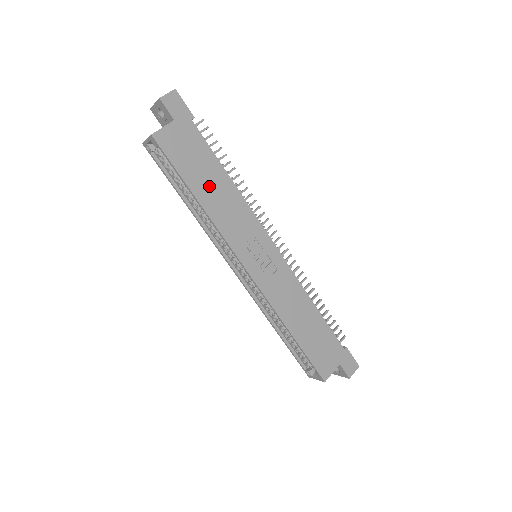
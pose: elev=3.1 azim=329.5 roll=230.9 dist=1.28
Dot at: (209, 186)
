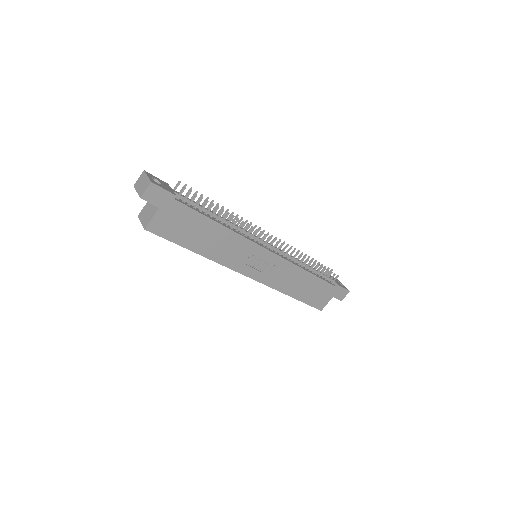
Dot at: (204, 239)
